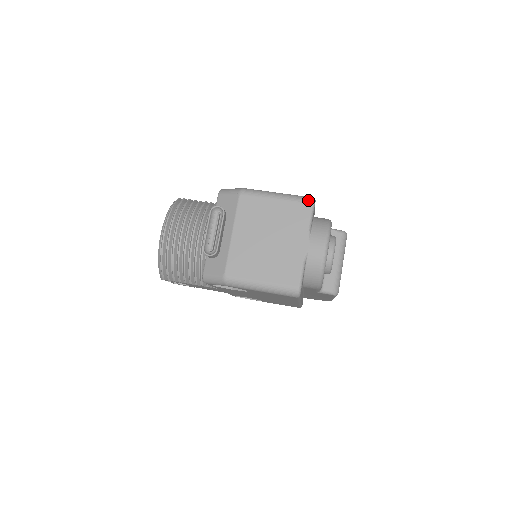
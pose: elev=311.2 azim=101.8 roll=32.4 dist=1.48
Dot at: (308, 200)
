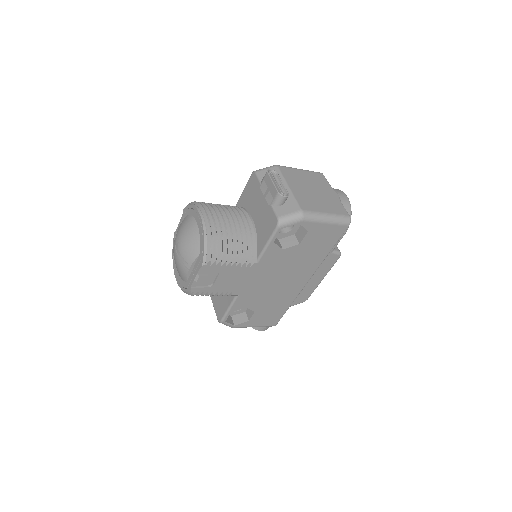
Dot at: (319, 172)
